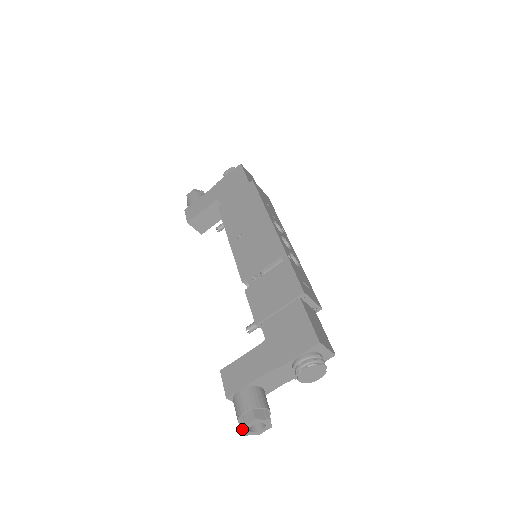
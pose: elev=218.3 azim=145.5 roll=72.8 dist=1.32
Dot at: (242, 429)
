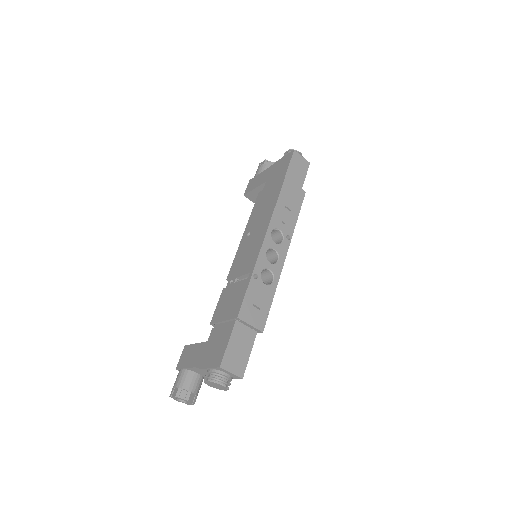
Dot at: (171, 397)
